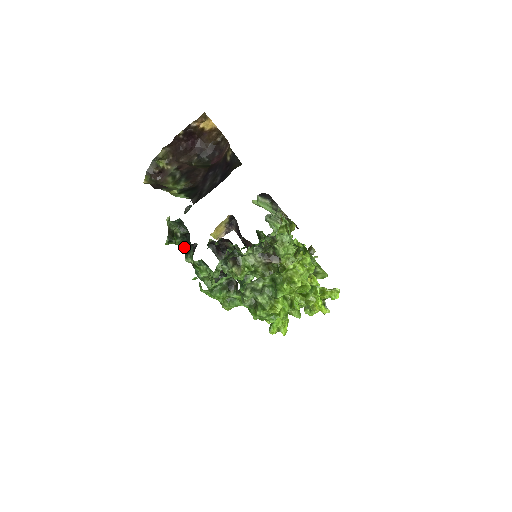
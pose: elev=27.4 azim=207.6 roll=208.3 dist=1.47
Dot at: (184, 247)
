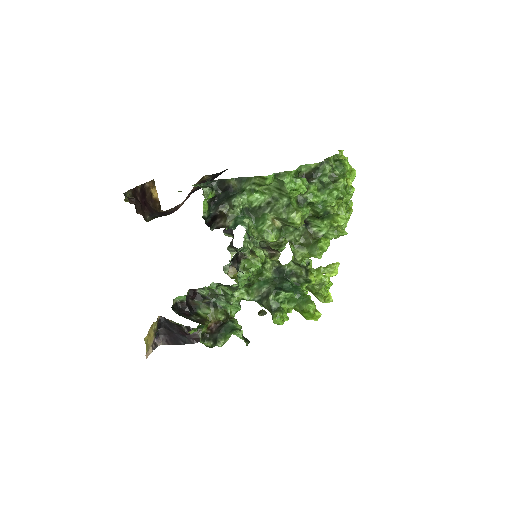
Dot at: (219, 205)
